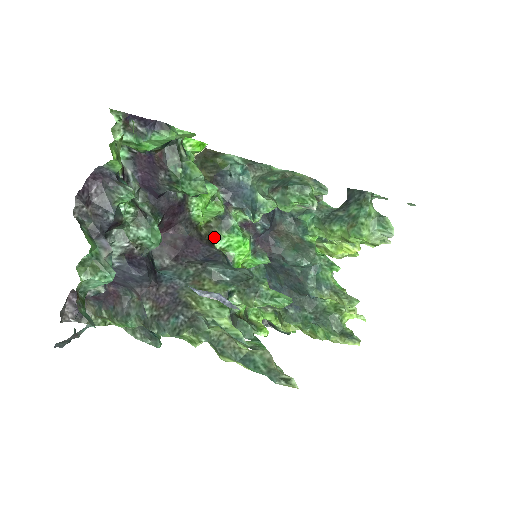
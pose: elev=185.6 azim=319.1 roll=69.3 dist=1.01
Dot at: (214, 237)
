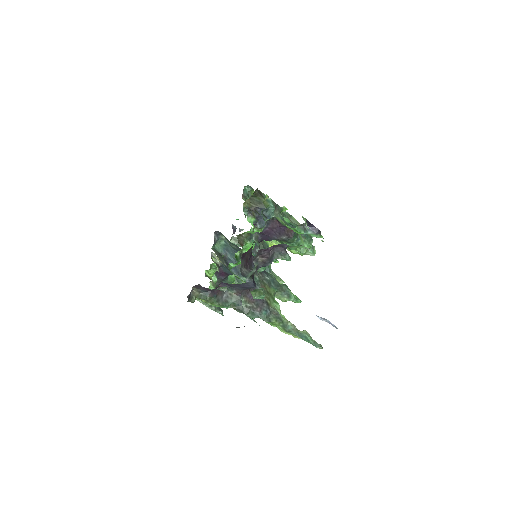
Dot at: (244, 244)
